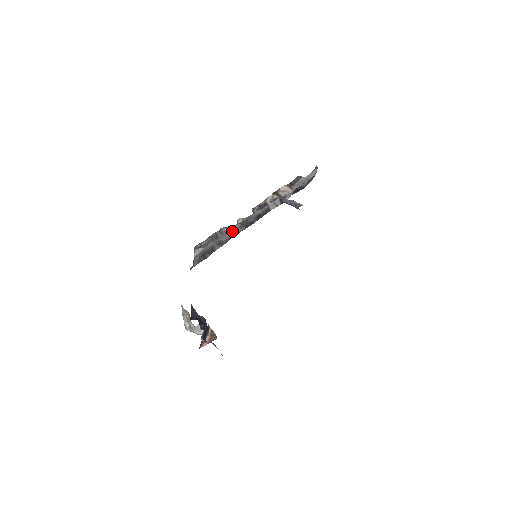
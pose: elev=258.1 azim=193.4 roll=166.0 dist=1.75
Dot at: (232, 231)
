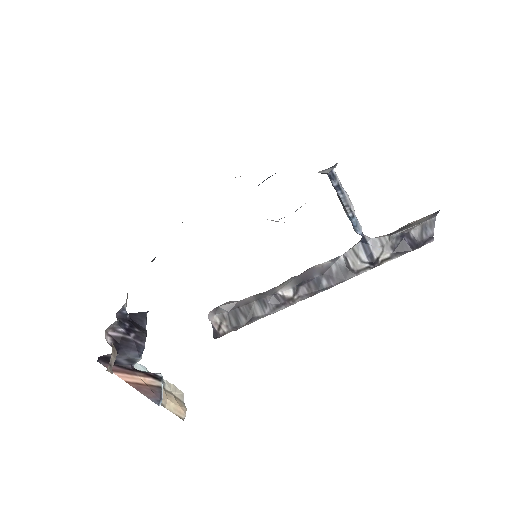
Dot at: (282, 285)
